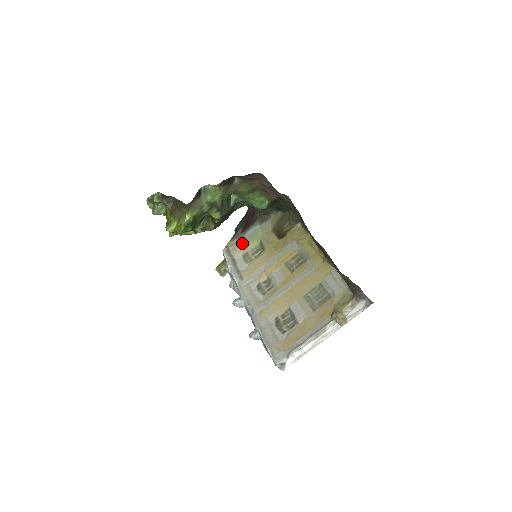
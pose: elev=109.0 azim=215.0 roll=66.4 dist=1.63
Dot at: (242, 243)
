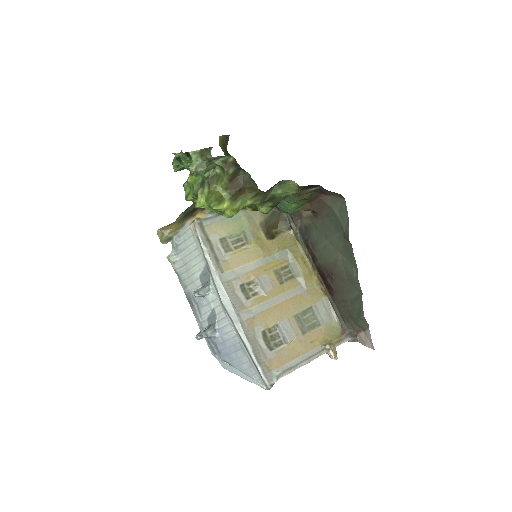
Dot at: (220, 223)
